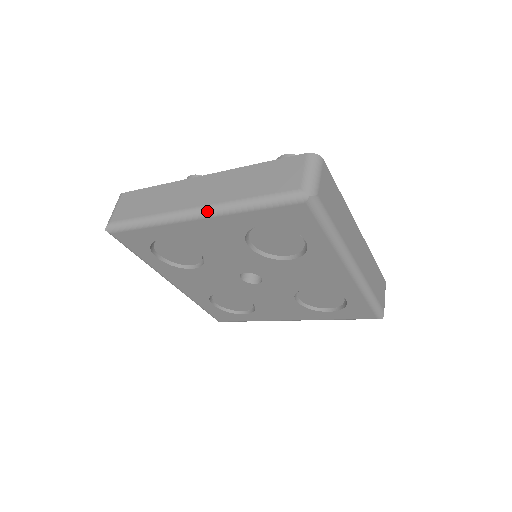
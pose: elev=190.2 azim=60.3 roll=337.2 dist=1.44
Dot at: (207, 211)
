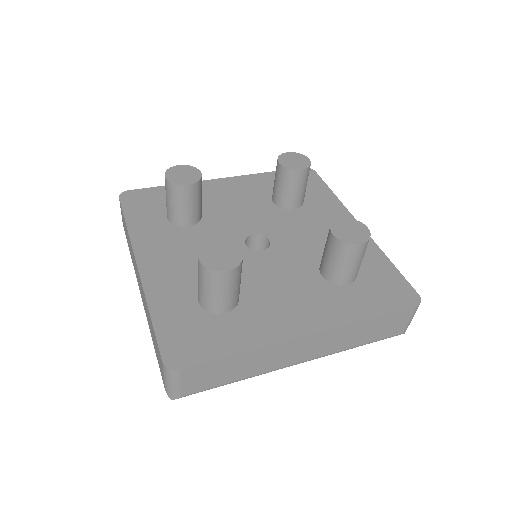
Dot at: occluded
